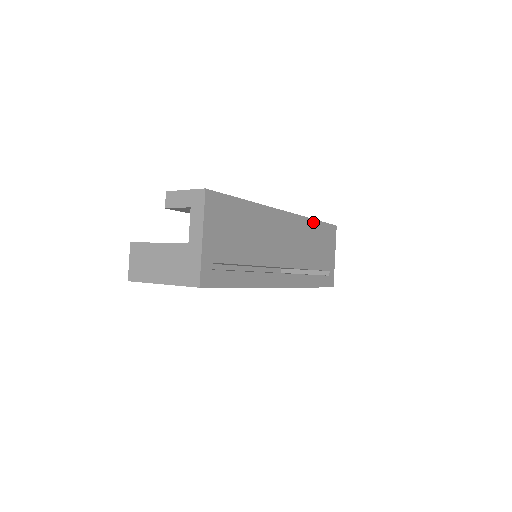
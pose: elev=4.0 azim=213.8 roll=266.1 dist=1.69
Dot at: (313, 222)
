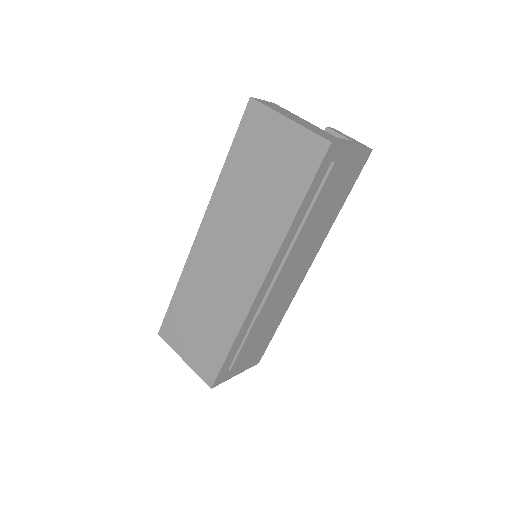
Dot at: (281, 318)
